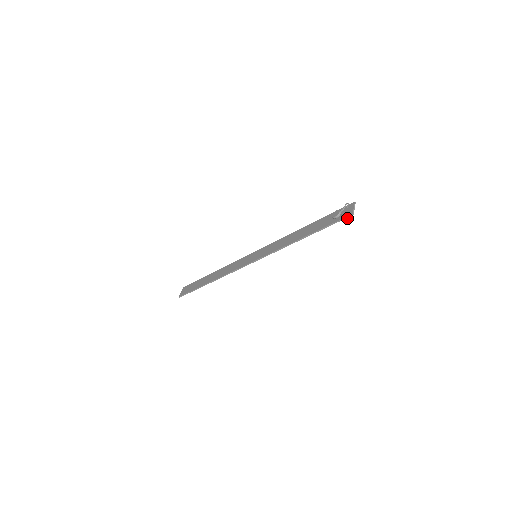
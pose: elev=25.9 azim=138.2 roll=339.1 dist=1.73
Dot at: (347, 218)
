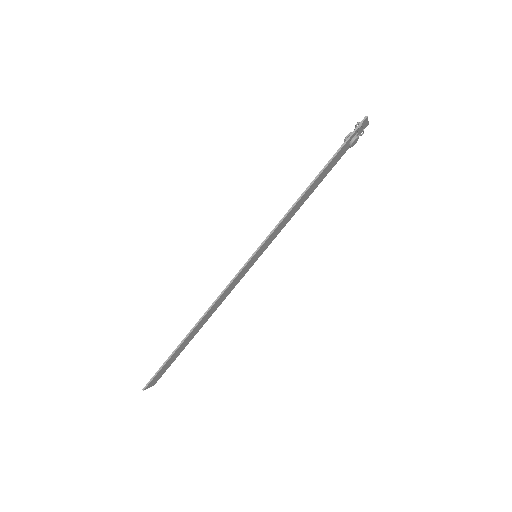
Dot at: (361, 124)
